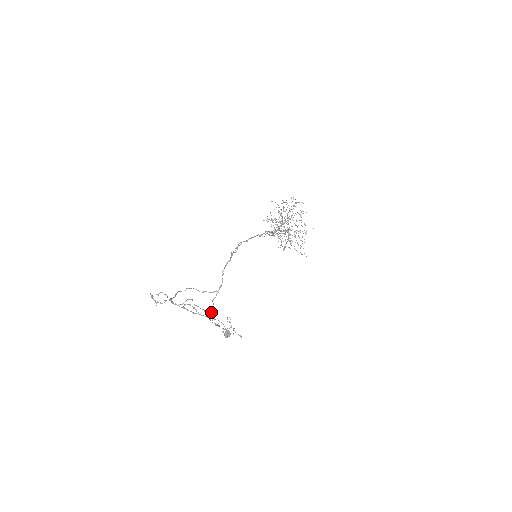
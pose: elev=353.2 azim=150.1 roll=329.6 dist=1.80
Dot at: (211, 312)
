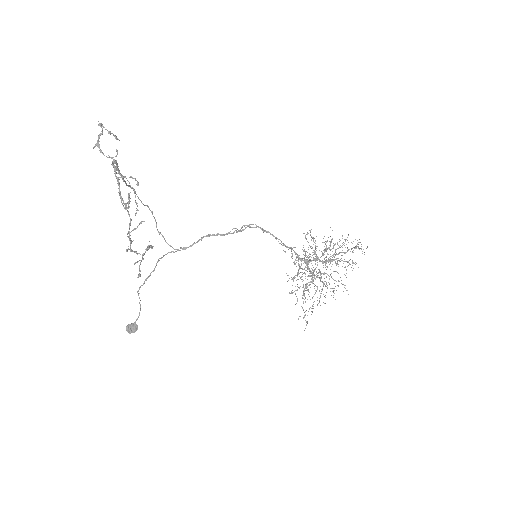
Dot at: (141, 221)
